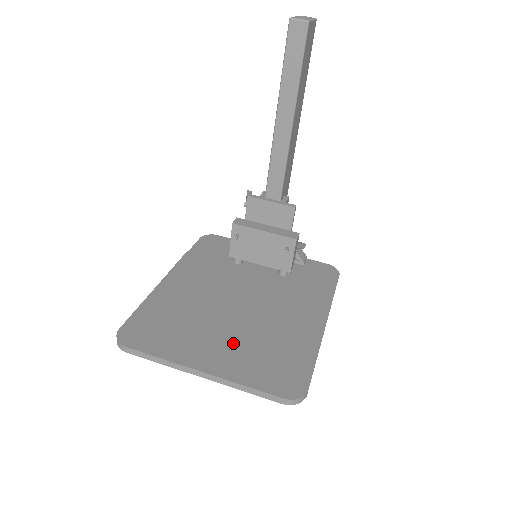
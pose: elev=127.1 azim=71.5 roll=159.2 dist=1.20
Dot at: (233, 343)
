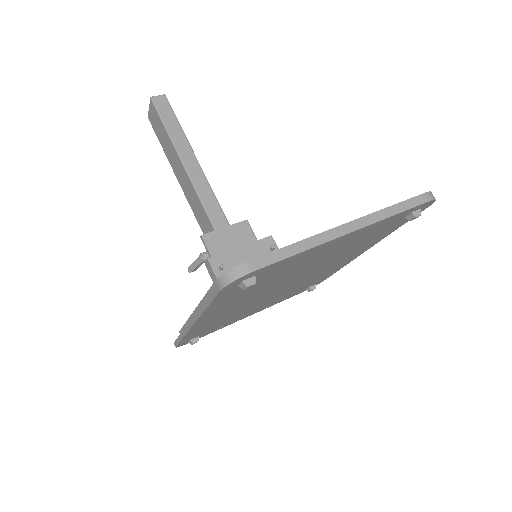
Dot at: occluded
